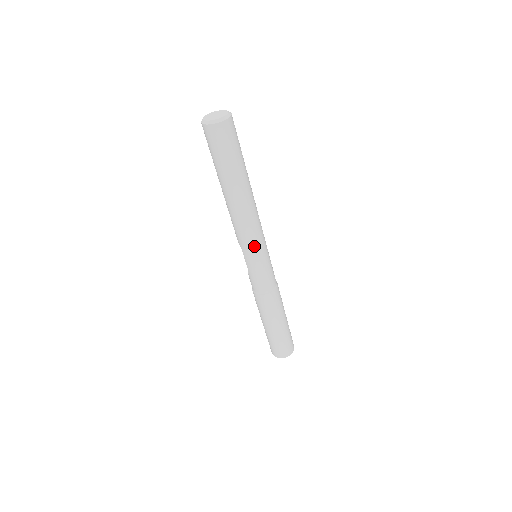
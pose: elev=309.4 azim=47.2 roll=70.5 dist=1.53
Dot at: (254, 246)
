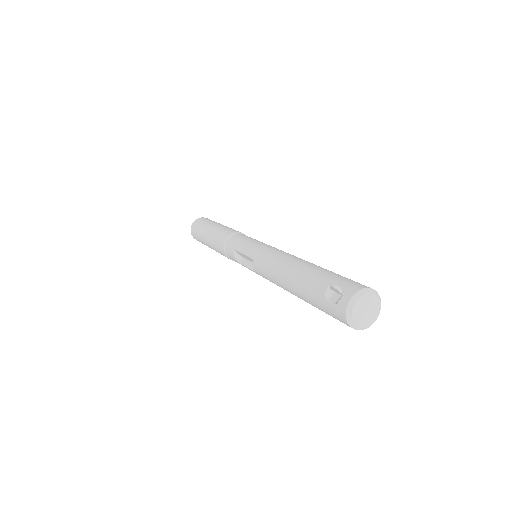
Dot at: occluded
